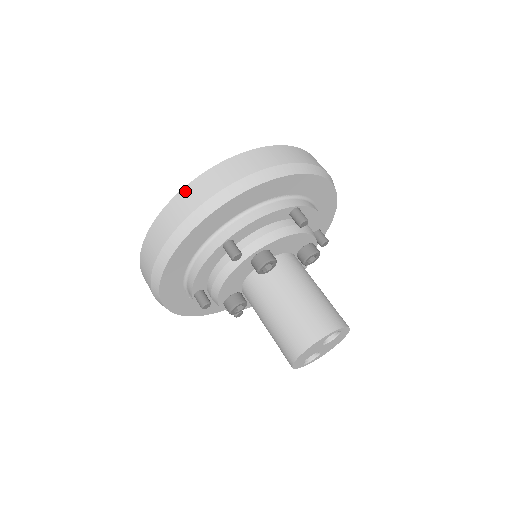
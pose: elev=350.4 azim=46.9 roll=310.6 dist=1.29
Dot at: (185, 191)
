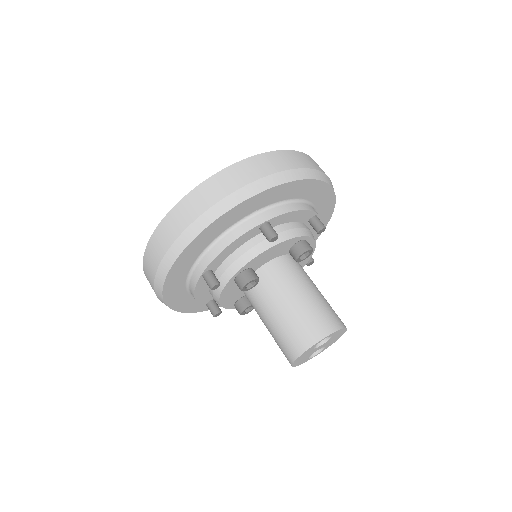
Dot at: (152, 240)
